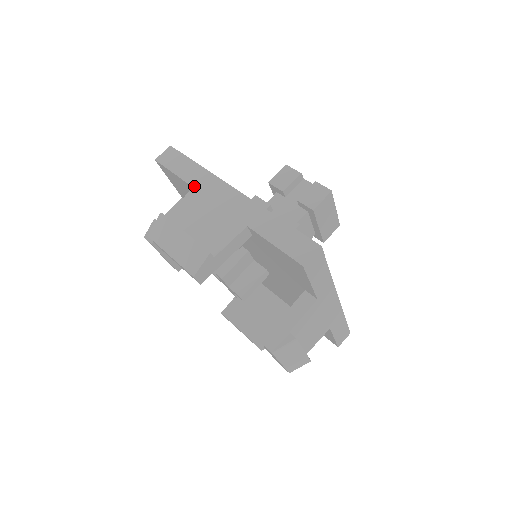
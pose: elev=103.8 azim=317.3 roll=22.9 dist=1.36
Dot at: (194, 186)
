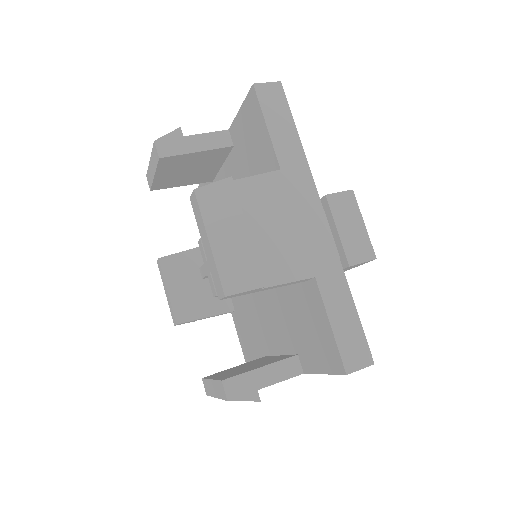
Dot at: occluded
